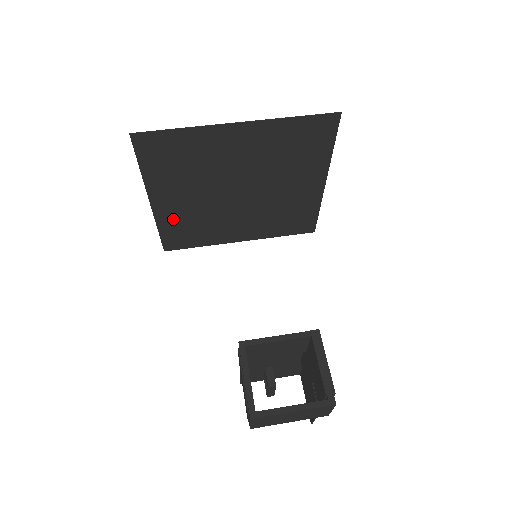
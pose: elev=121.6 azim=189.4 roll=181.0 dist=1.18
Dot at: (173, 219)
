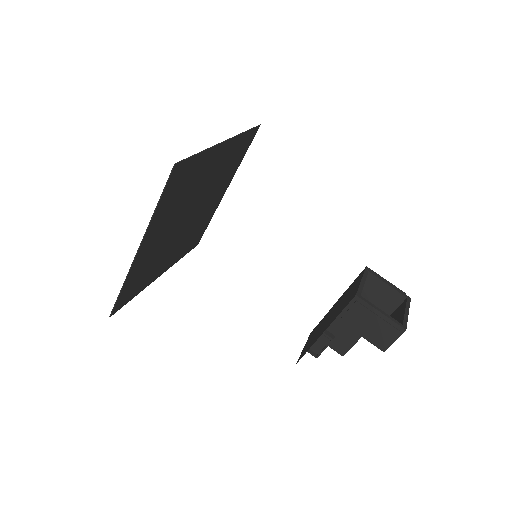
Dot at: (139, 267)
